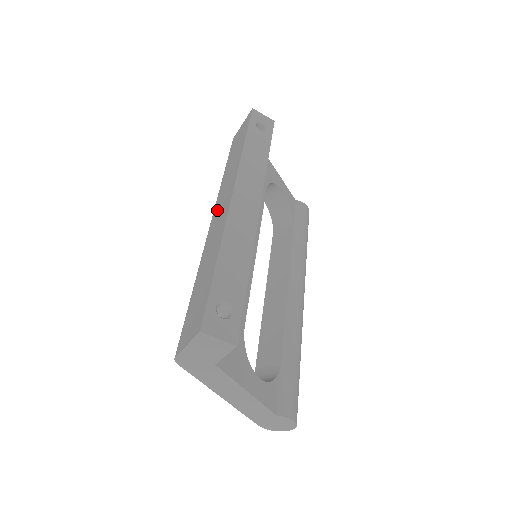
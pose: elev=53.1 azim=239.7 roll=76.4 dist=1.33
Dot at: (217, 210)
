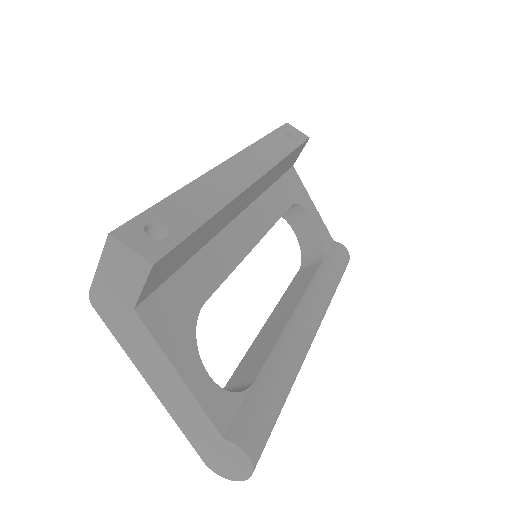
Dot at: occluded
